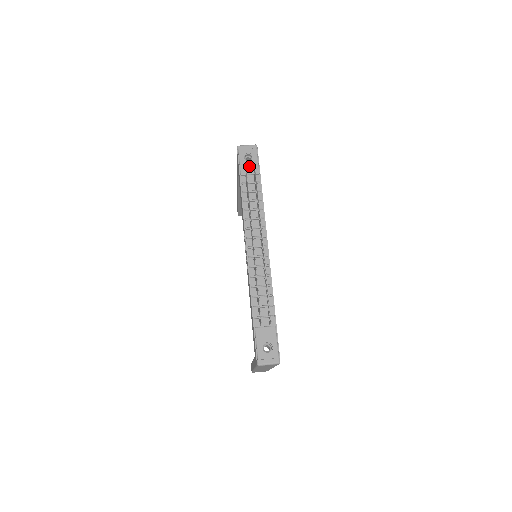
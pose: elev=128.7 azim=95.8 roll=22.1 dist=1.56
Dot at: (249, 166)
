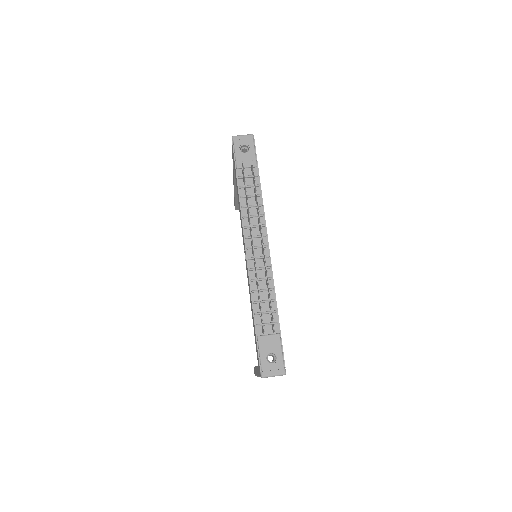
Dot at: (245, 158)
